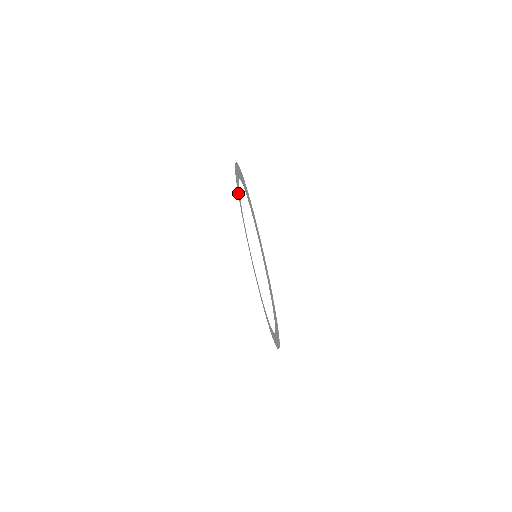
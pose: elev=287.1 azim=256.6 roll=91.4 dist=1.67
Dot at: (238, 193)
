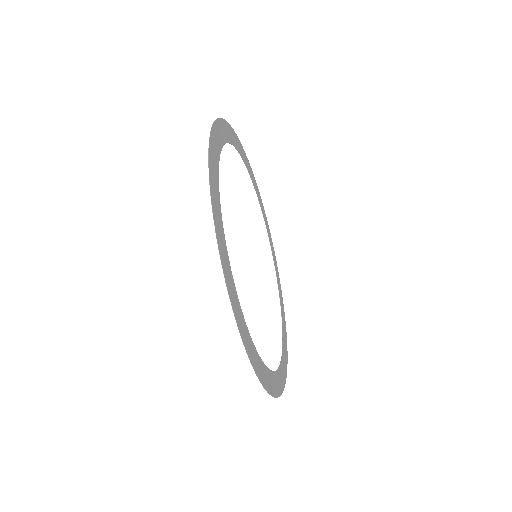
Dot at: (216, 129)
